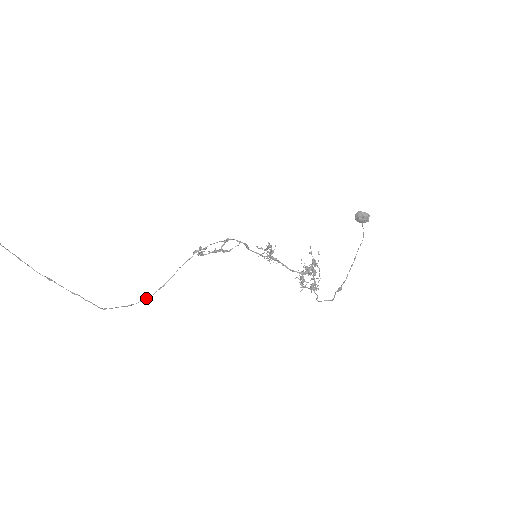
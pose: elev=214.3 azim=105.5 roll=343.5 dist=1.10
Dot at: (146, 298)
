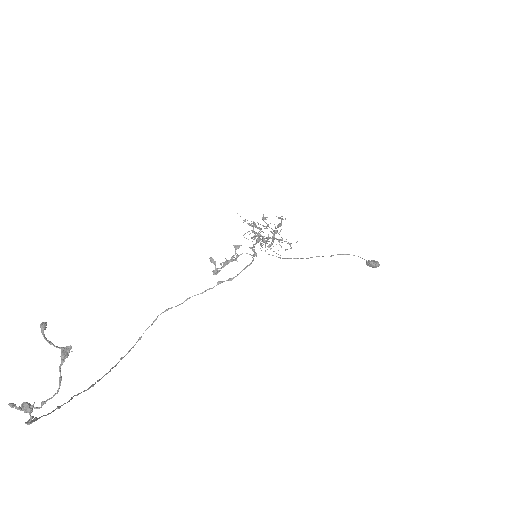
Dot at: occluded
